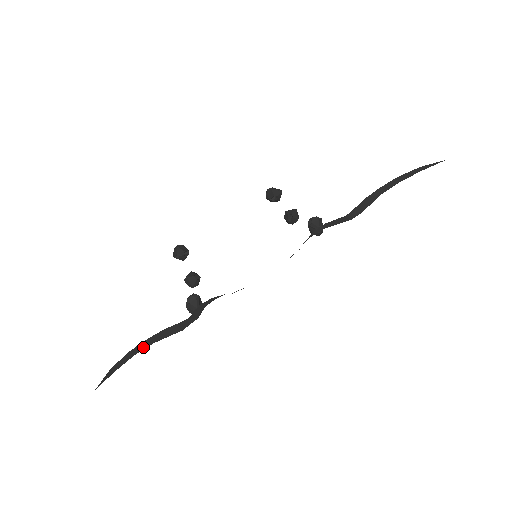
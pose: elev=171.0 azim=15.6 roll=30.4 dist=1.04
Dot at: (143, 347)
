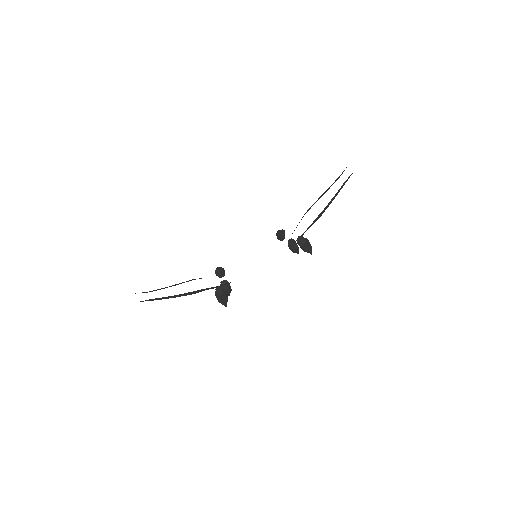
Dot at: (171, 286)
